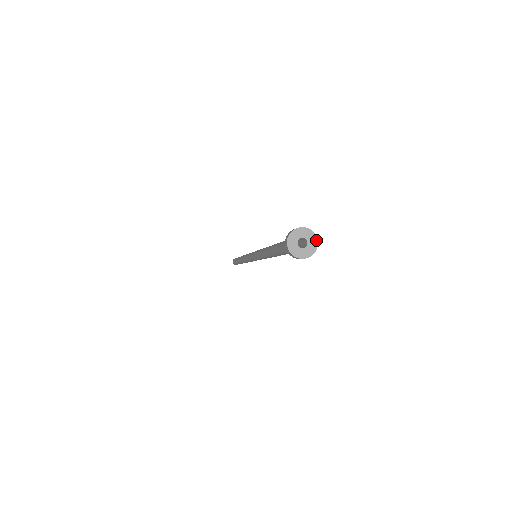
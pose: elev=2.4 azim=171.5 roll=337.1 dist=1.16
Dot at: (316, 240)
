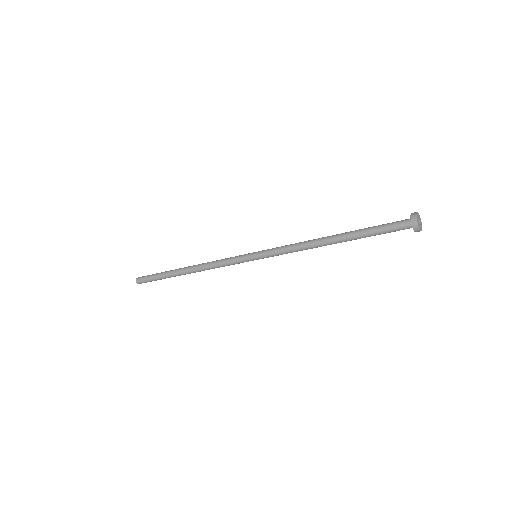
Dot at: occluded
